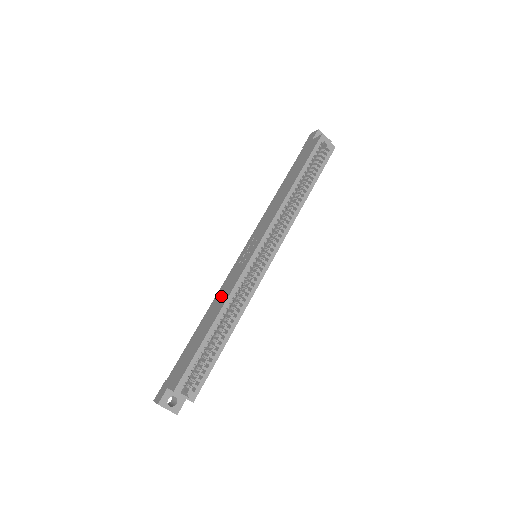
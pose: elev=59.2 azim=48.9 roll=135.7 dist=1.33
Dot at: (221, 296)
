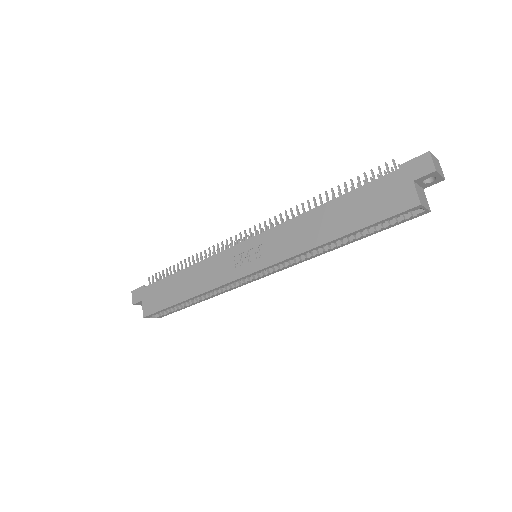
Dot at: (205, 275)
